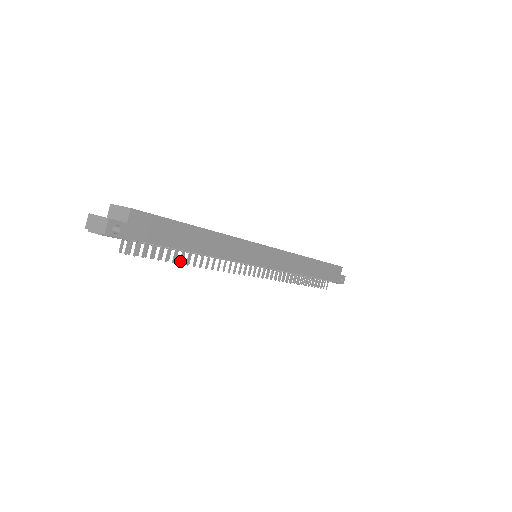
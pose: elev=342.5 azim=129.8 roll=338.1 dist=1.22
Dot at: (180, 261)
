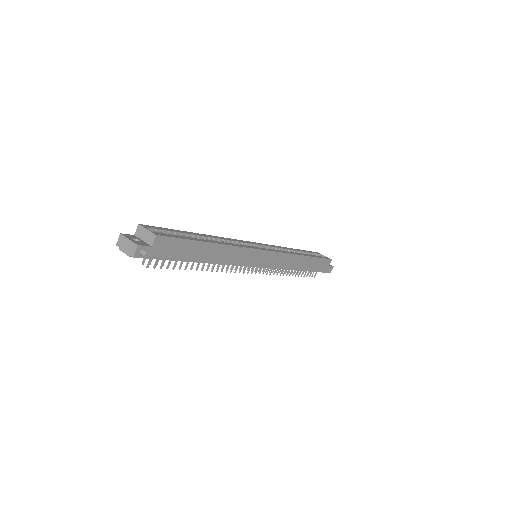
Dot at: (191, 268)
